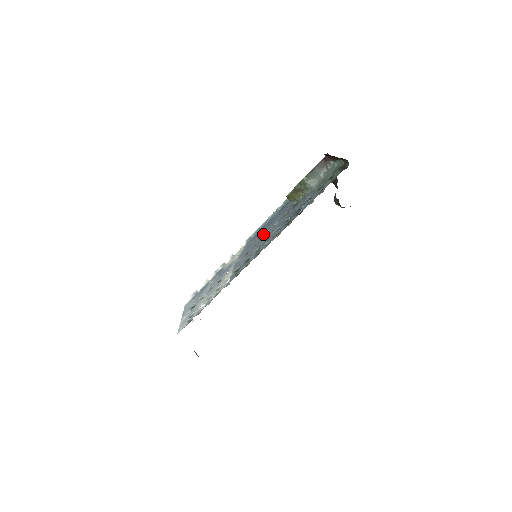
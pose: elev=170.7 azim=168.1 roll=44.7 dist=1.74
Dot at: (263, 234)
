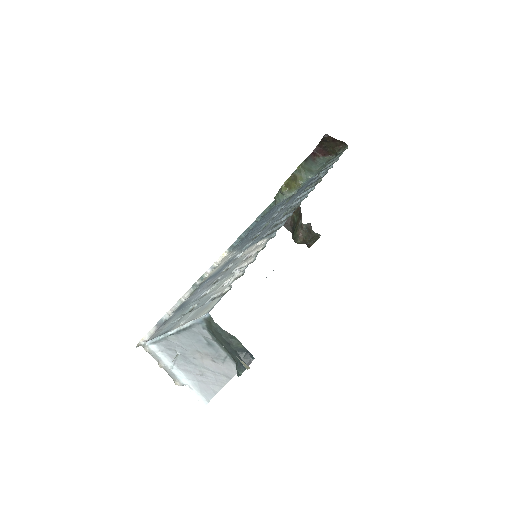
Dot at: (266, 221)
